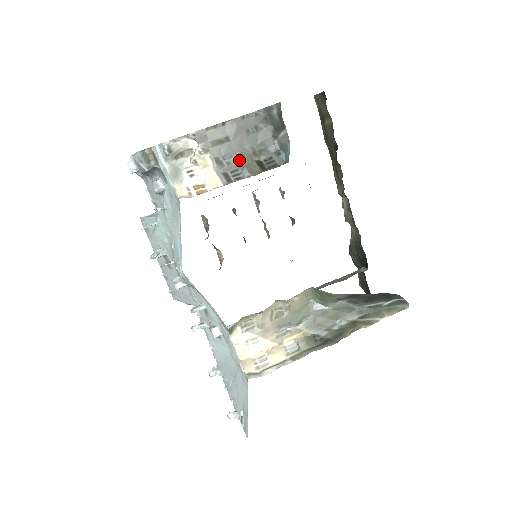
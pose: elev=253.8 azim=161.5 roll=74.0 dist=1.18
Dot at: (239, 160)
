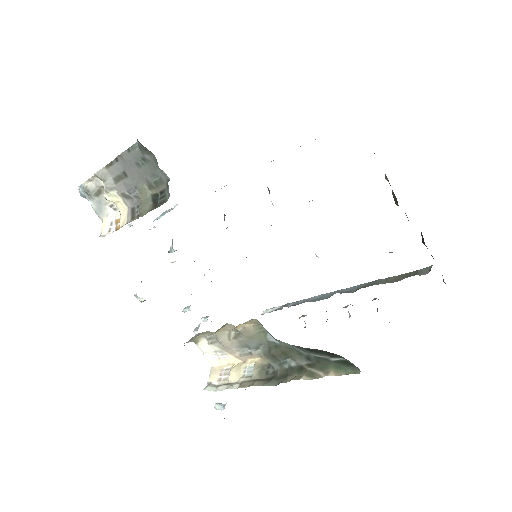
Dot at: (138, 195)
